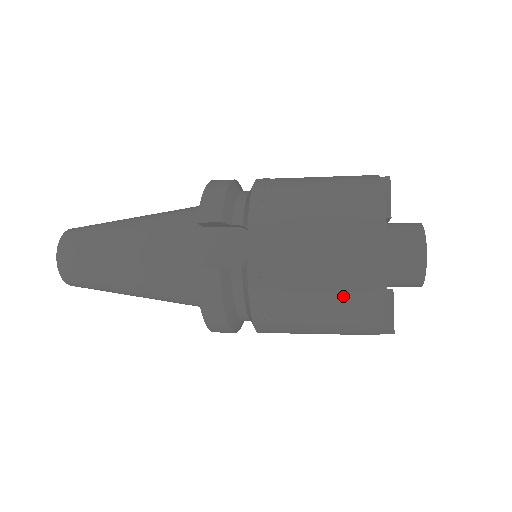
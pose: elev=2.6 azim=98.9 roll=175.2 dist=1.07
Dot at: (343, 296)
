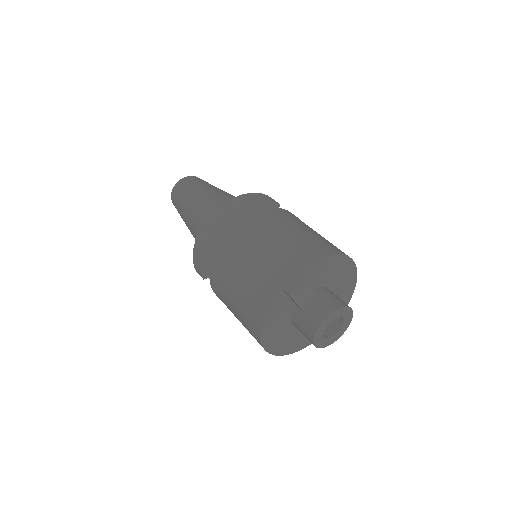
Dot at: occluded
